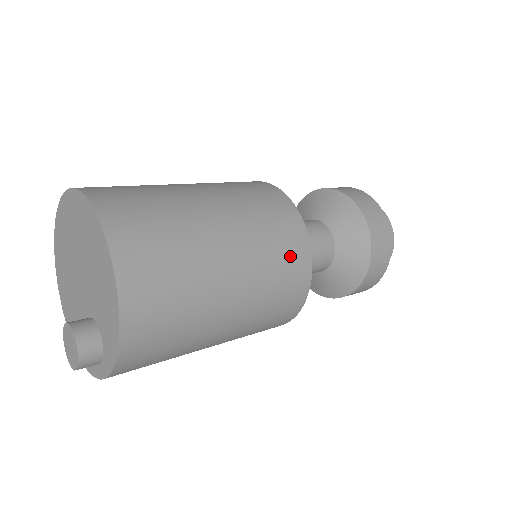
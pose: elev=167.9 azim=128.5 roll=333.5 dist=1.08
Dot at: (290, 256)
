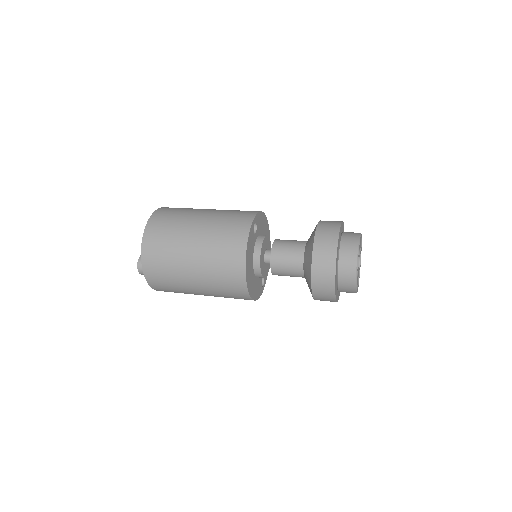
Dot at: (235, 227)
